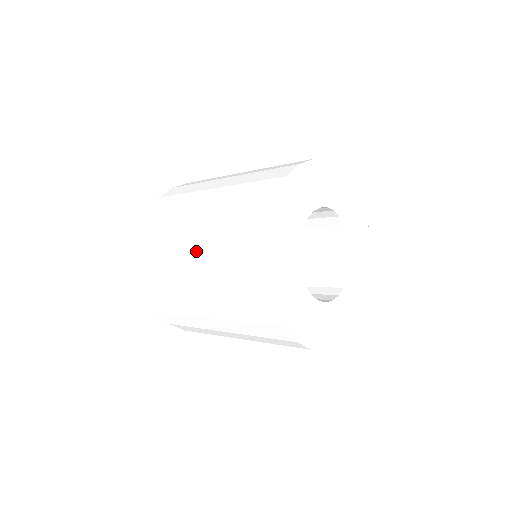
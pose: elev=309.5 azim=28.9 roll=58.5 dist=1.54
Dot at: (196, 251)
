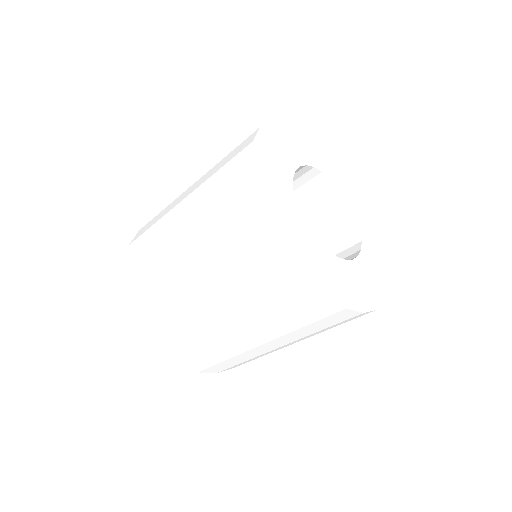
Dot at: (246, 333)
